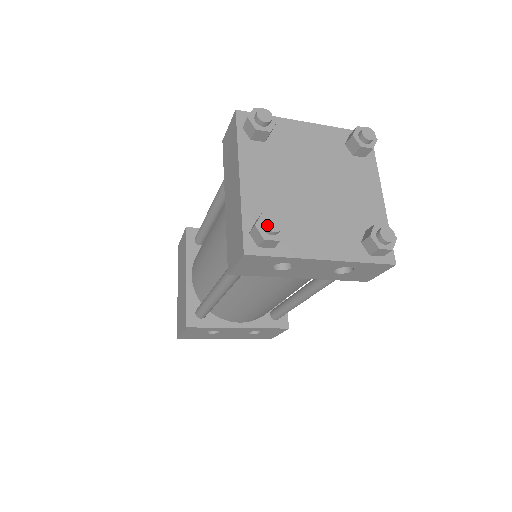
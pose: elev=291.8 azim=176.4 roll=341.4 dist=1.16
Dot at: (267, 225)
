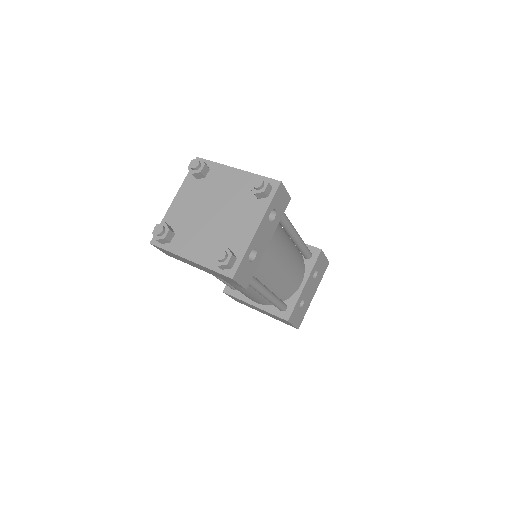
Dot at: (219, 259)
